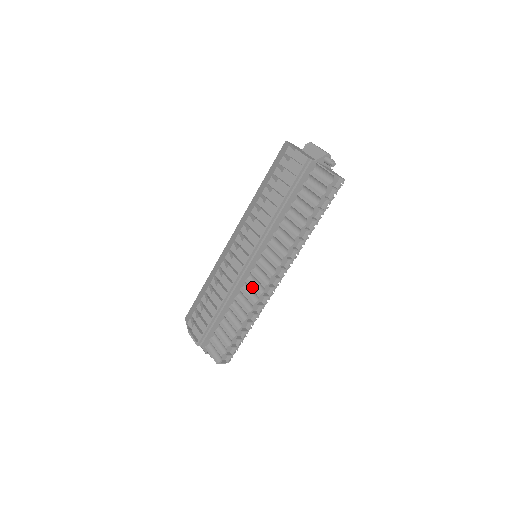
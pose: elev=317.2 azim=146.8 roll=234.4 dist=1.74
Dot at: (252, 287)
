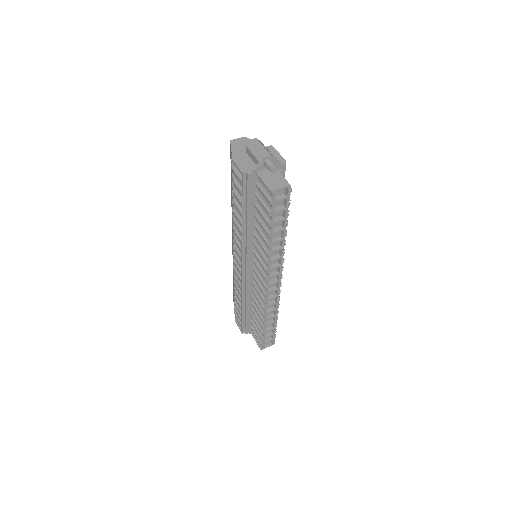
Dot at: (257, 291)
